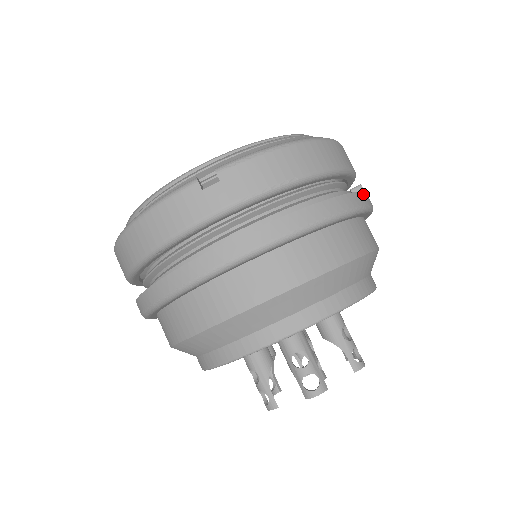
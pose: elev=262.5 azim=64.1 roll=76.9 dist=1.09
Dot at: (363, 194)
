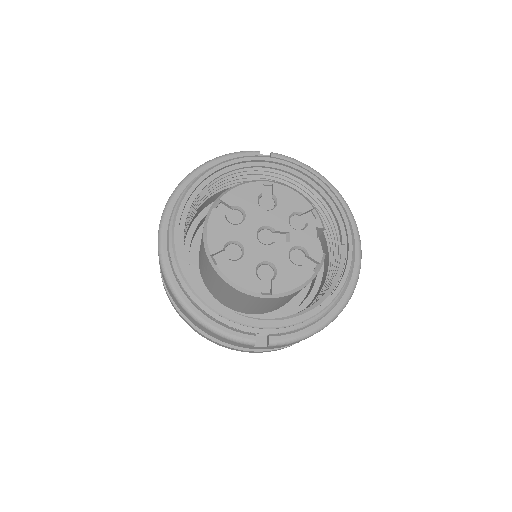
Dot at: occluded
